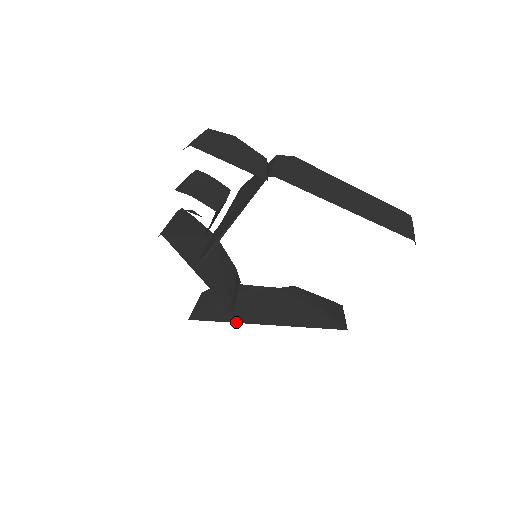
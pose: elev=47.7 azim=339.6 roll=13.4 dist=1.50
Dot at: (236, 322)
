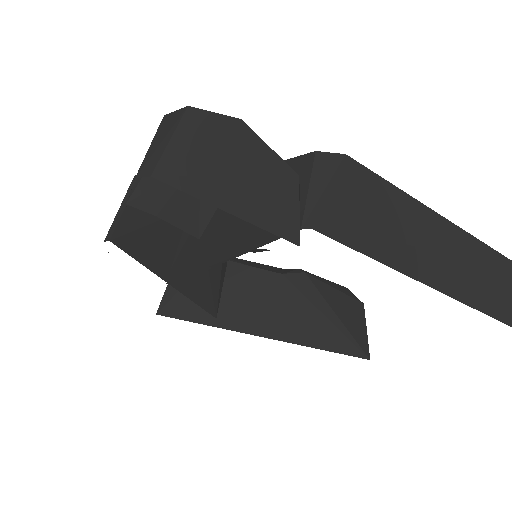
Dot at: (221, 327)
